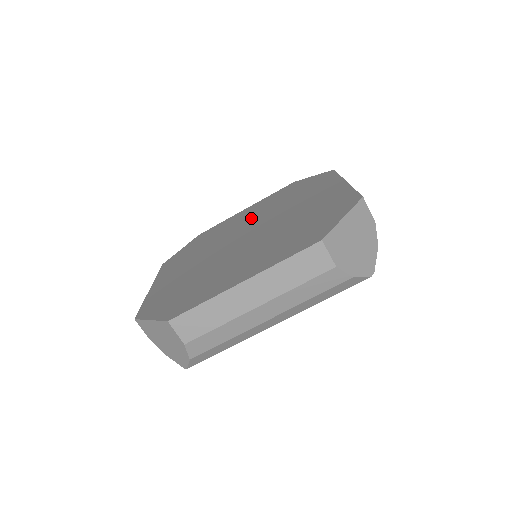
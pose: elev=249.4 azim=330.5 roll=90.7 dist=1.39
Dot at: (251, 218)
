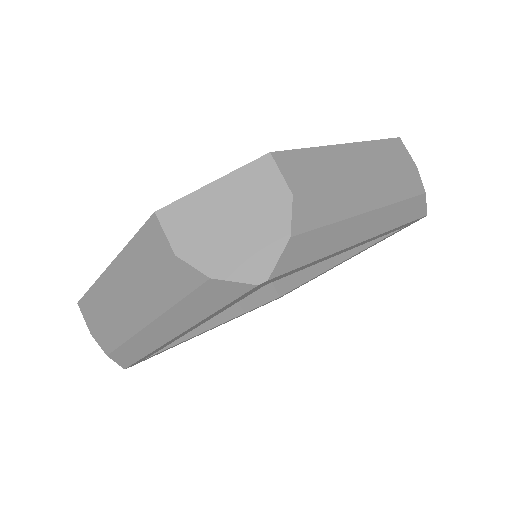
Dot at: occluded
